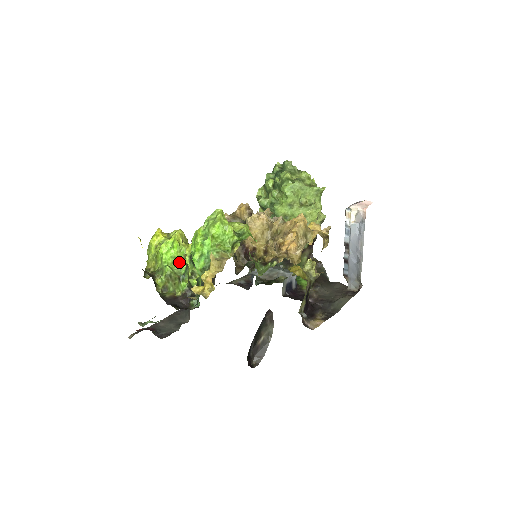
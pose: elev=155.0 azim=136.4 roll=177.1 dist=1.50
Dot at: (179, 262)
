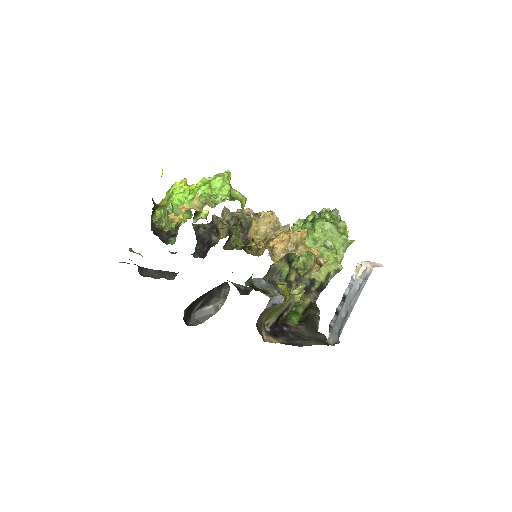
Dot at: occluded
